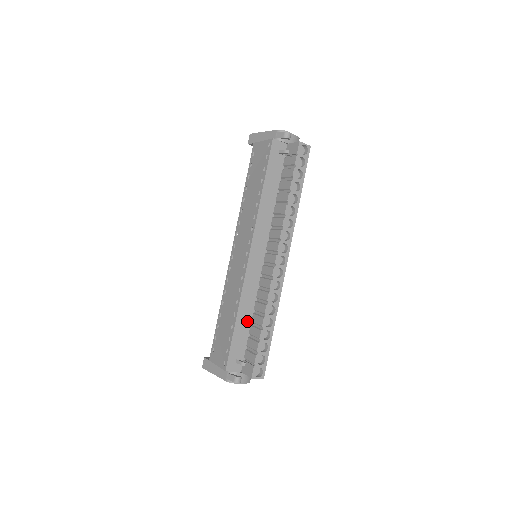
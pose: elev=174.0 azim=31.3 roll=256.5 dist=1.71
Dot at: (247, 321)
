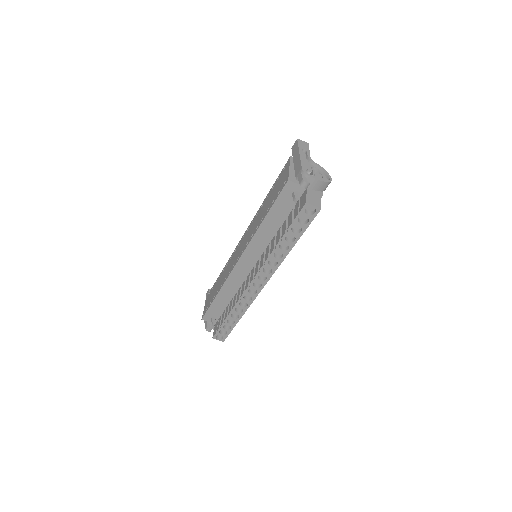
Dot at: (226, 300)
